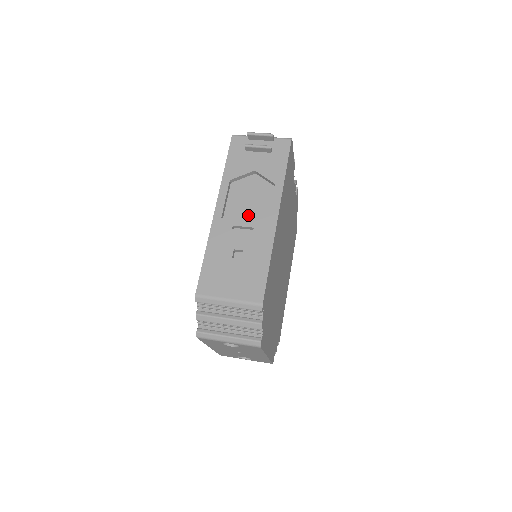
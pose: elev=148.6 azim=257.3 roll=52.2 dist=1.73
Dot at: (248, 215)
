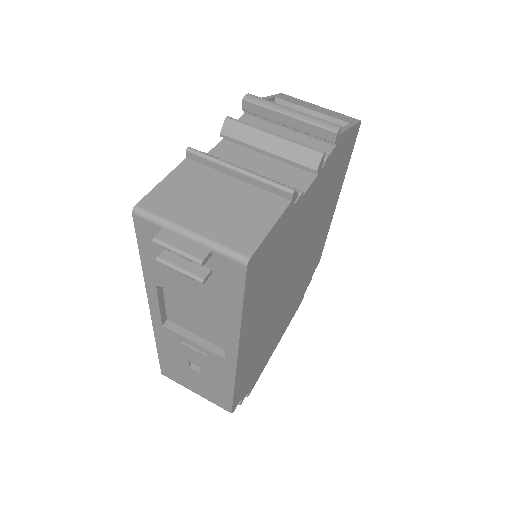
Dot at: (198, 329)
